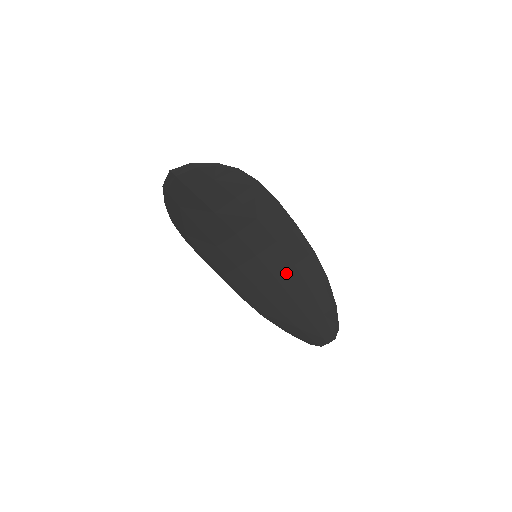
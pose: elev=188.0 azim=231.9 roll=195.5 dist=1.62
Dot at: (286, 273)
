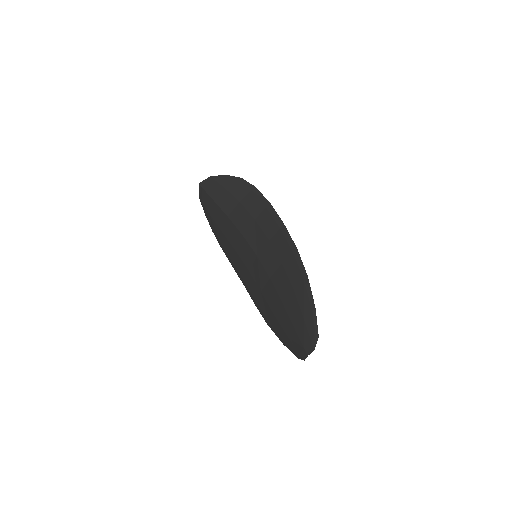
Dot at: (277, 272)
